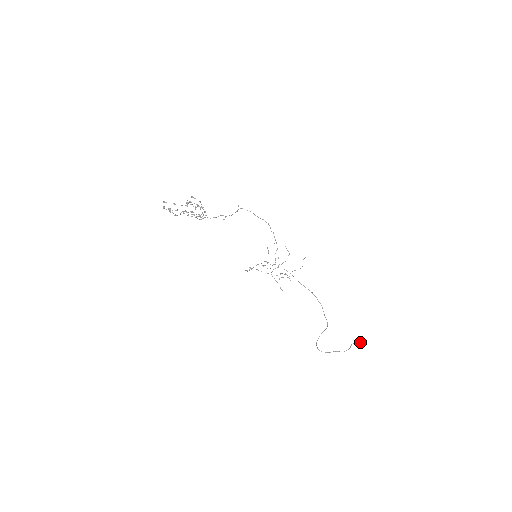
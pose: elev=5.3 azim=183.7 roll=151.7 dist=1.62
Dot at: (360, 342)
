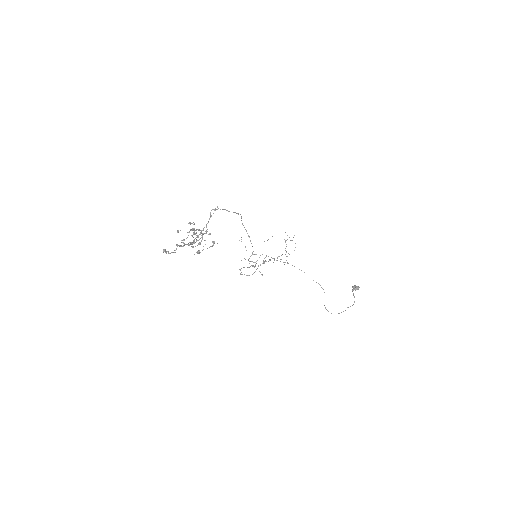
Dot at: (357, 288)
